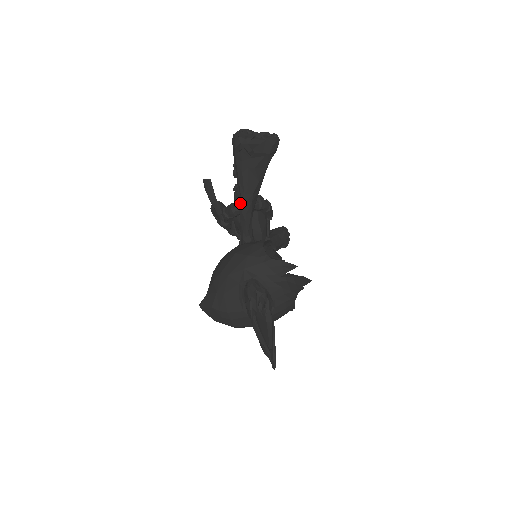
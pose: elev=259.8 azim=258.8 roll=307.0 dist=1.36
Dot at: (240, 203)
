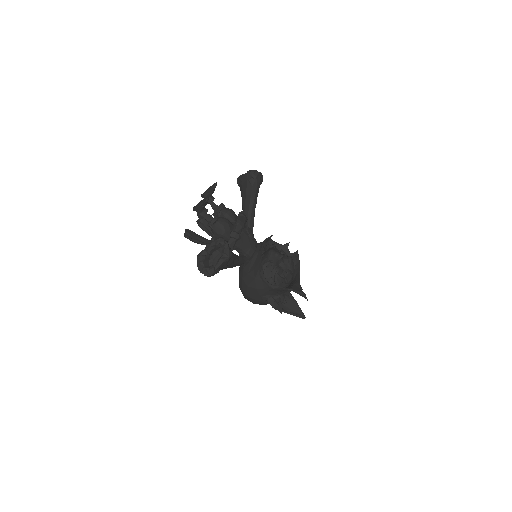
Dot at: occluded
